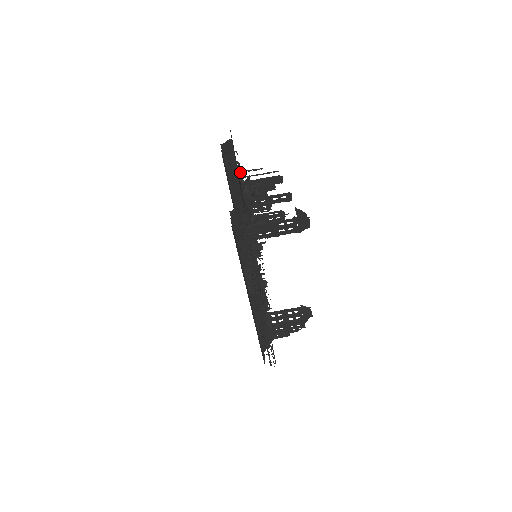
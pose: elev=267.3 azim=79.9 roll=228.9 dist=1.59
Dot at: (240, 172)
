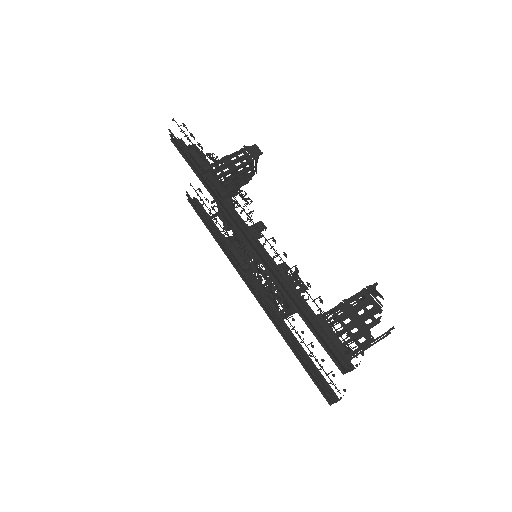
Dot at: occluded
